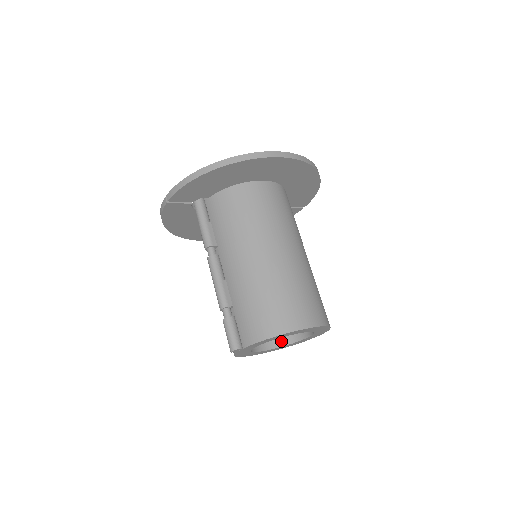
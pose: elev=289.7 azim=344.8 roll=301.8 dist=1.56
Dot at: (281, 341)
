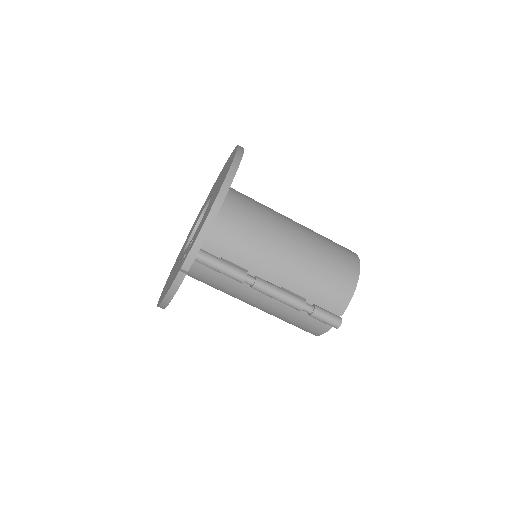
Dot at: occluded
